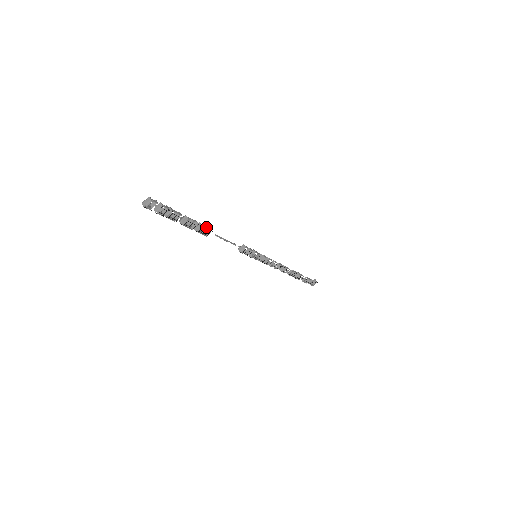
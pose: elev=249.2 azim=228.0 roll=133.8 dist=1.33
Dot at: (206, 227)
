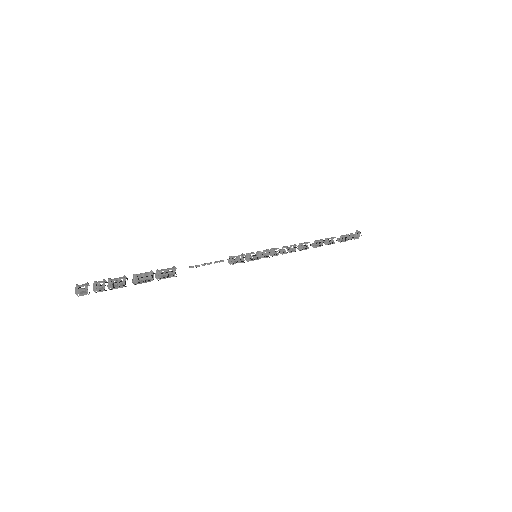
Dot at: (166, 270)
